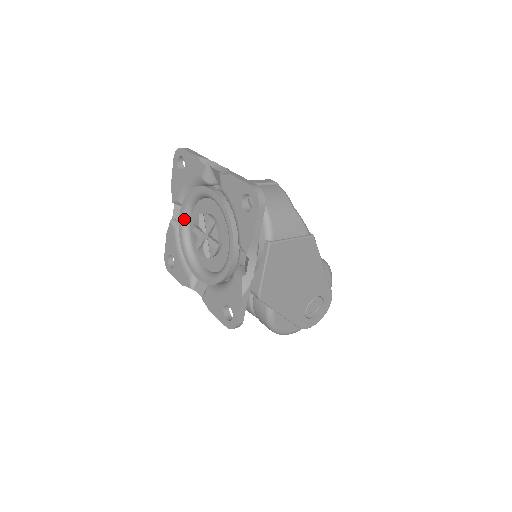
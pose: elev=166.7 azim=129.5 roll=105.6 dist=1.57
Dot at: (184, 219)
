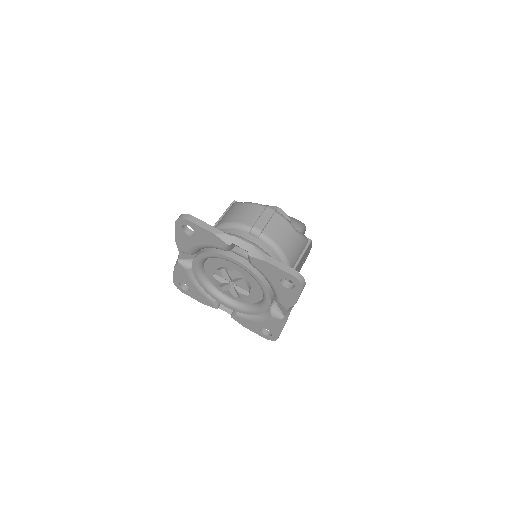
Dot at: (199, 266)
